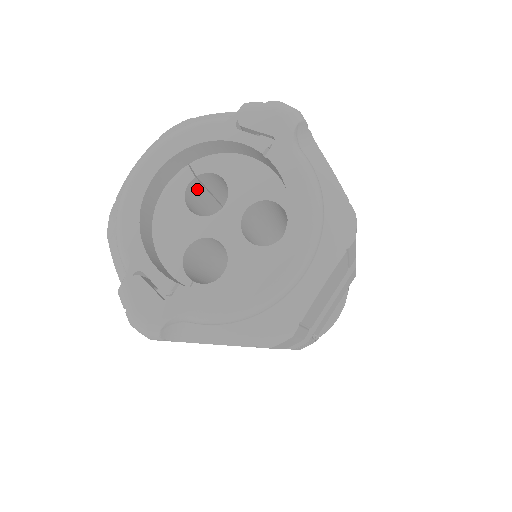
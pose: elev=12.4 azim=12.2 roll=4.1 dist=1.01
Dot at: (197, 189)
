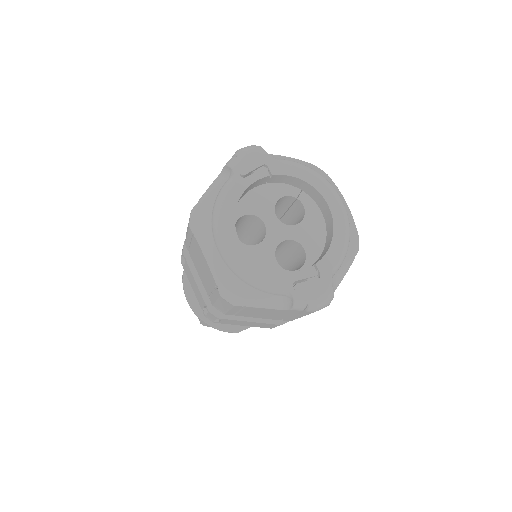
Dot at: occluded
